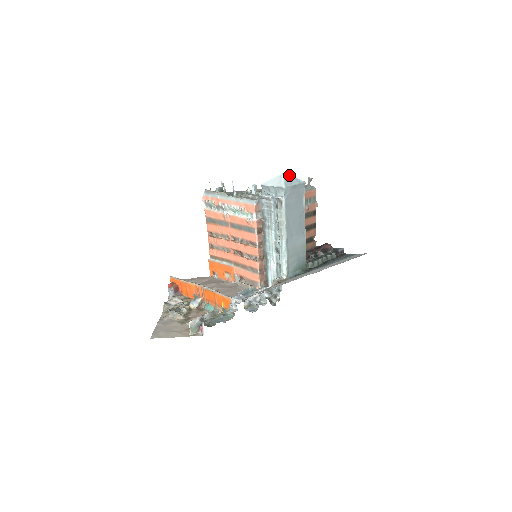
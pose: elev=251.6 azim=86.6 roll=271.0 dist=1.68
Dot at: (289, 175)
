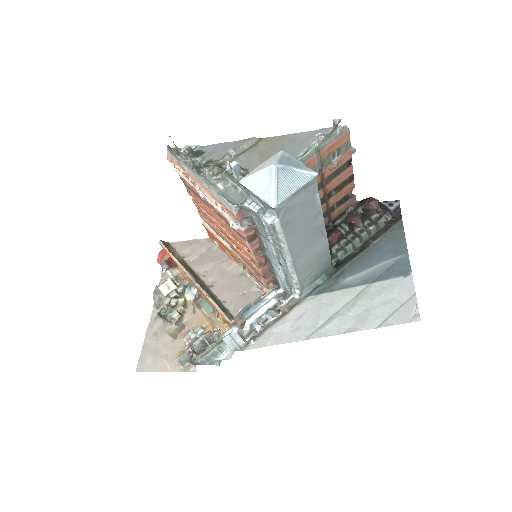
Dot at: (285, 167)
